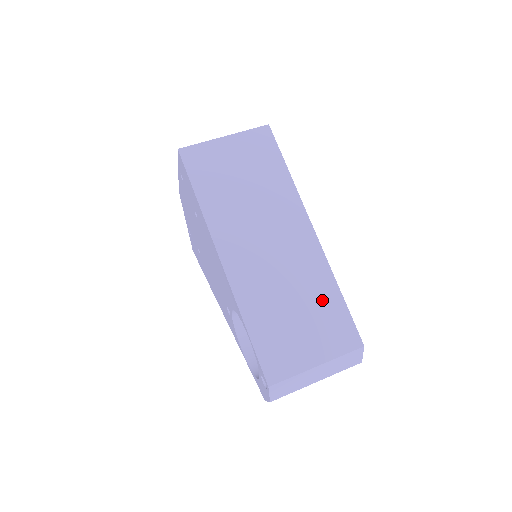
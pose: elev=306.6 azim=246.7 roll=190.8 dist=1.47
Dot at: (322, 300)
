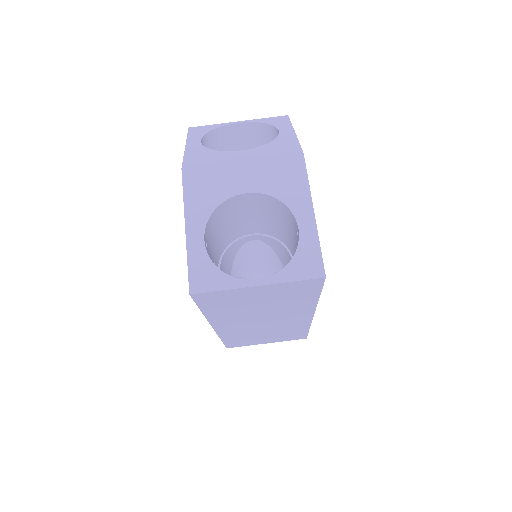
Dot at: (291, 332)
